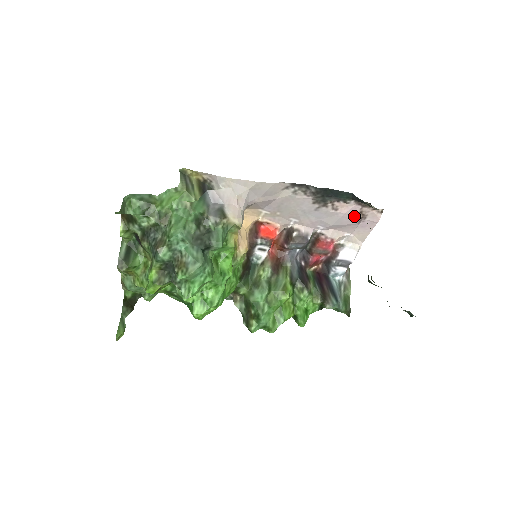
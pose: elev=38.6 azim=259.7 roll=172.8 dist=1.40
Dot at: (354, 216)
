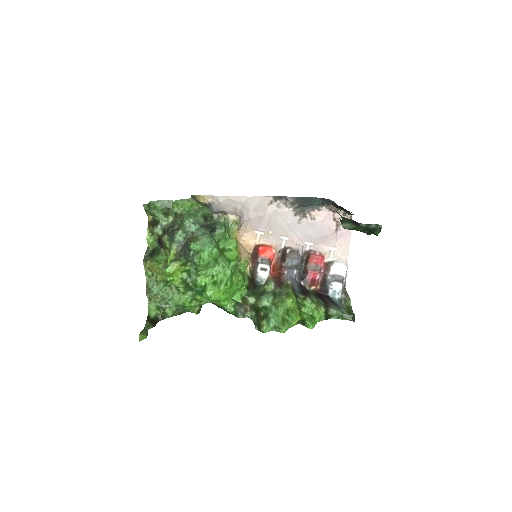
Dot at: (330, 224)
